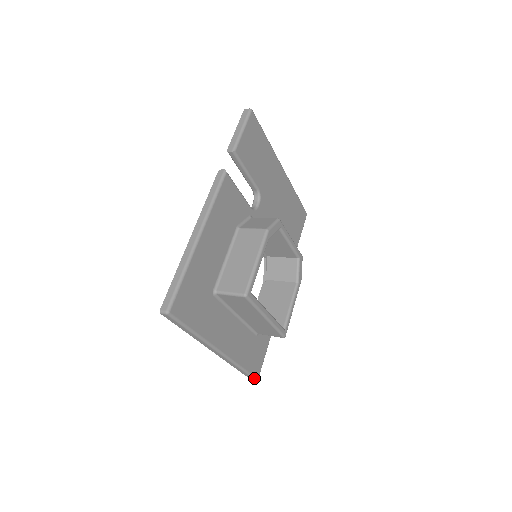
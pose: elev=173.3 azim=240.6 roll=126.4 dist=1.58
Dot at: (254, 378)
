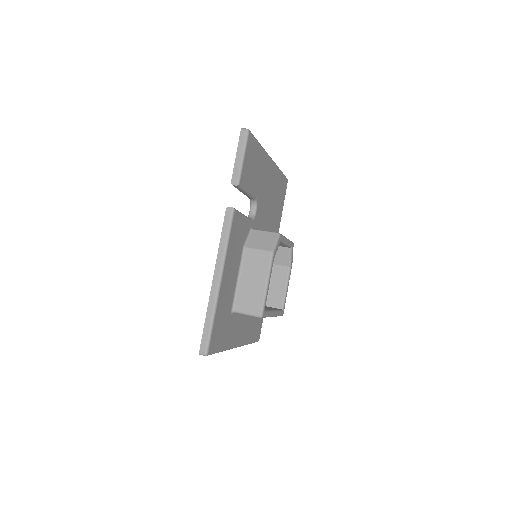
Dot at: occluded
